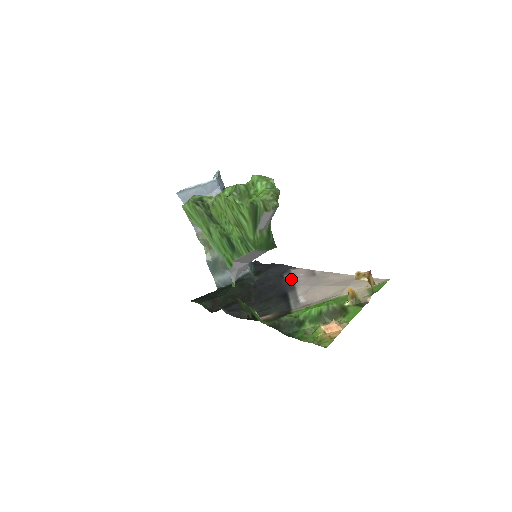
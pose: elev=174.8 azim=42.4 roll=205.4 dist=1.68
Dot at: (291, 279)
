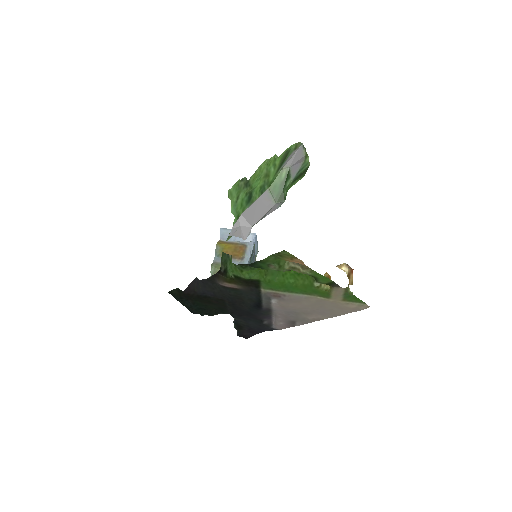
Dot at: (270, 315)
